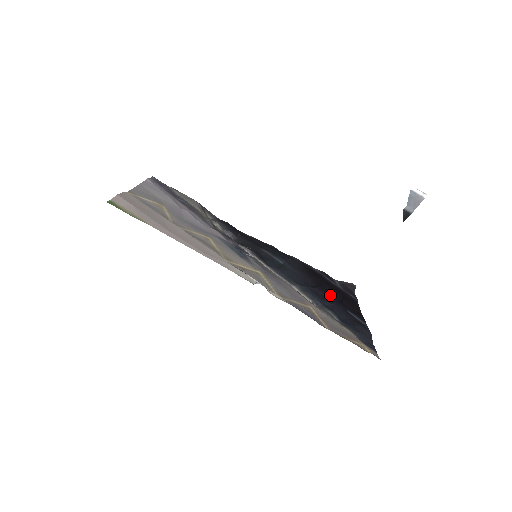
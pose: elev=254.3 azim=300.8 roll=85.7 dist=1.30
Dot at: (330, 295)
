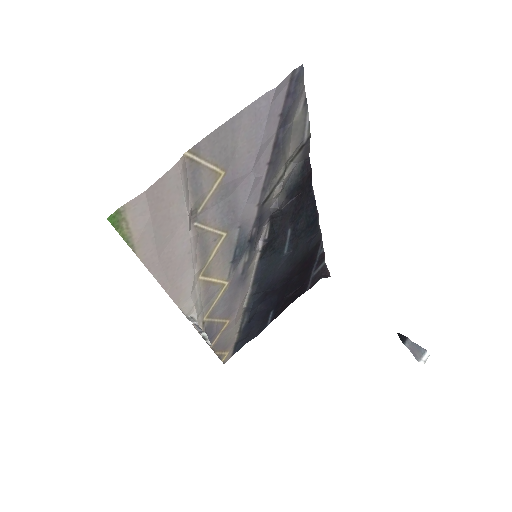
Dot at: (281, 293)
